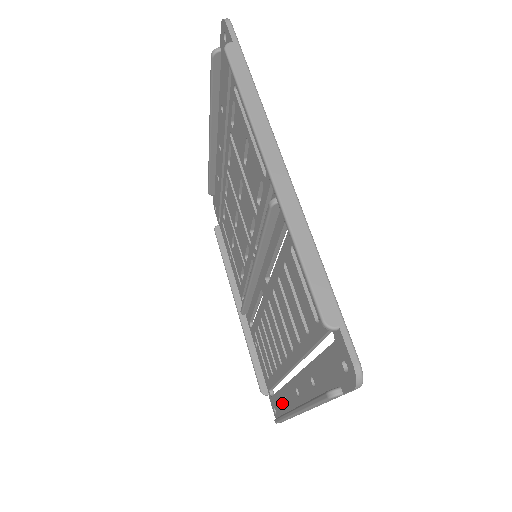
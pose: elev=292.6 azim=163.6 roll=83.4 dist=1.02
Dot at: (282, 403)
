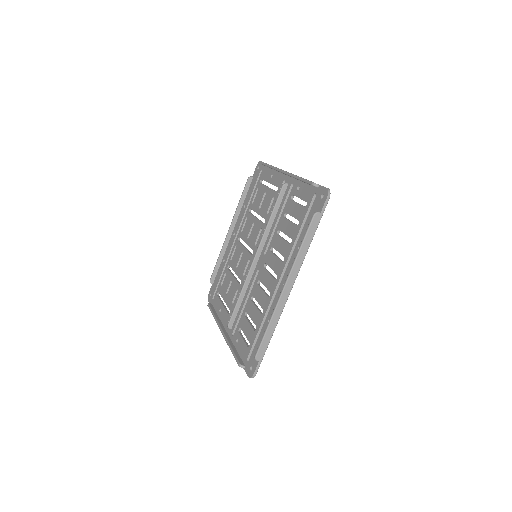
Dot at: occluded
